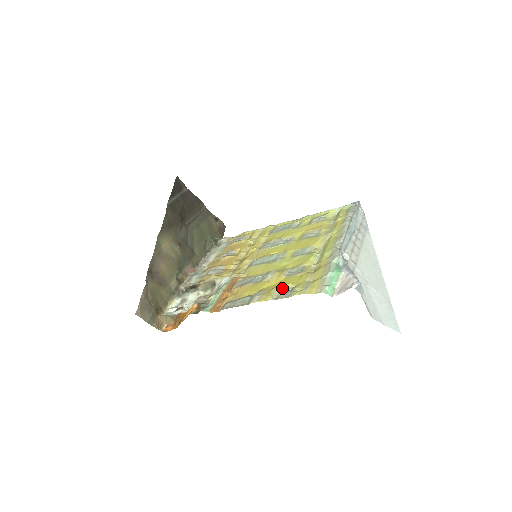
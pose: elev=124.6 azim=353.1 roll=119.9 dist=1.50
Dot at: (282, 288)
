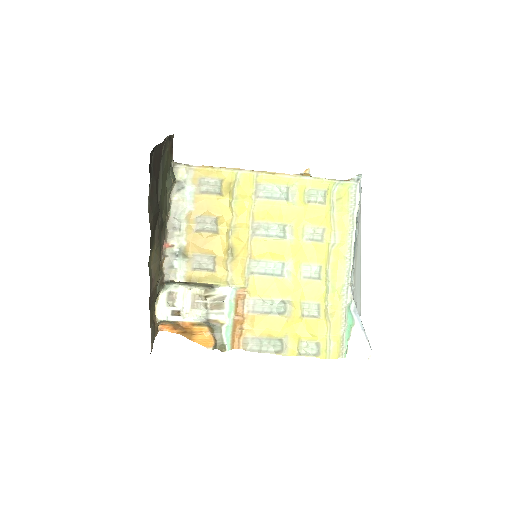
Dot at: (305, 340)
